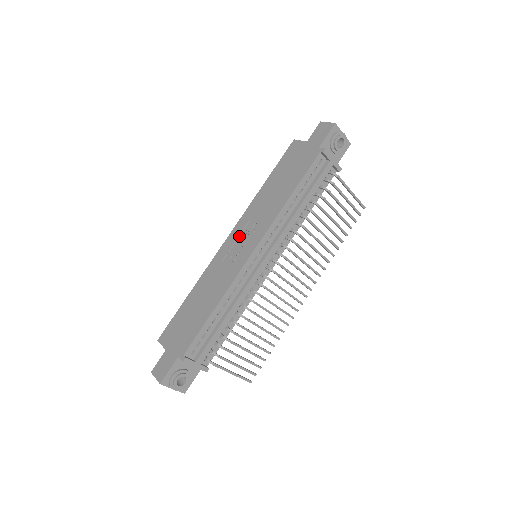
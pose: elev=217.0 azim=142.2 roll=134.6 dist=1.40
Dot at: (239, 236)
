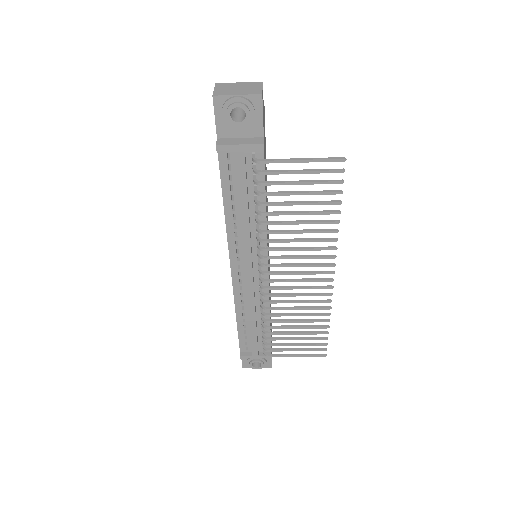
Dot at: occluded
